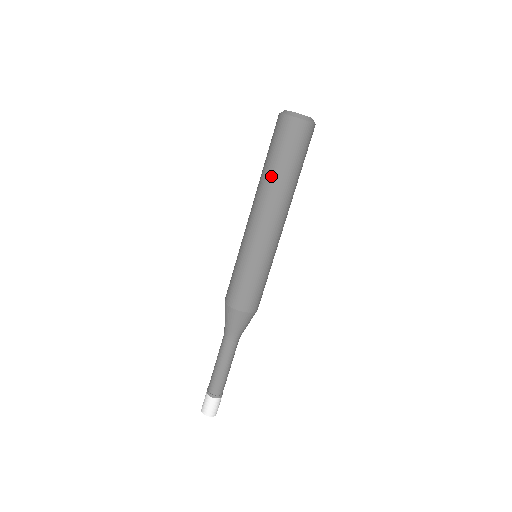
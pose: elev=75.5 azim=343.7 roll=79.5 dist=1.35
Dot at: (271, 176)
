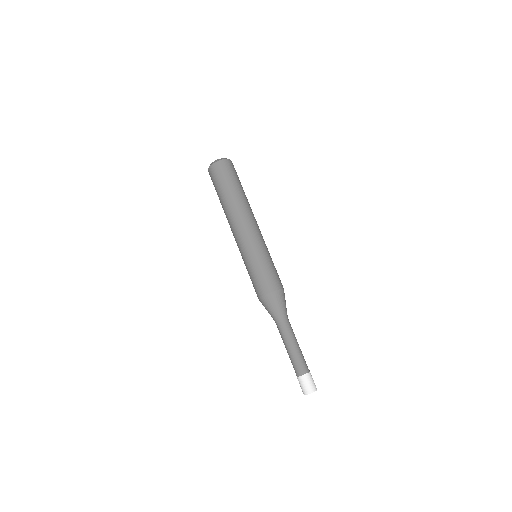
Dot at: (227, 200)
